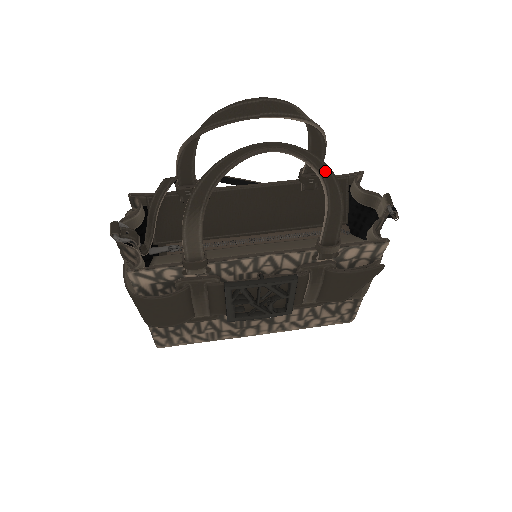
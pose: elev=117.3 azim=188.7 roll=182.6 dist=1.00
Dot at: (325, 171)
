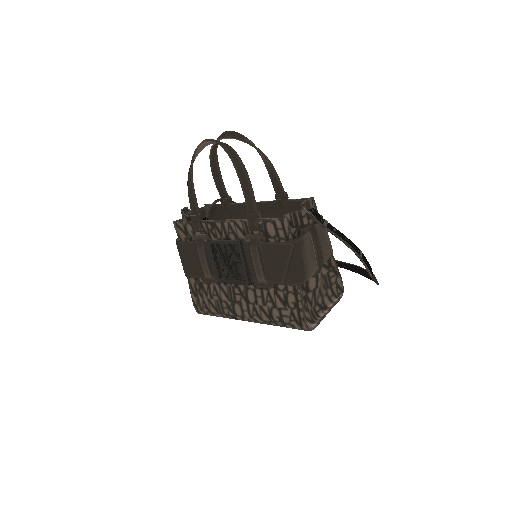
Dot at: (233, 154)
